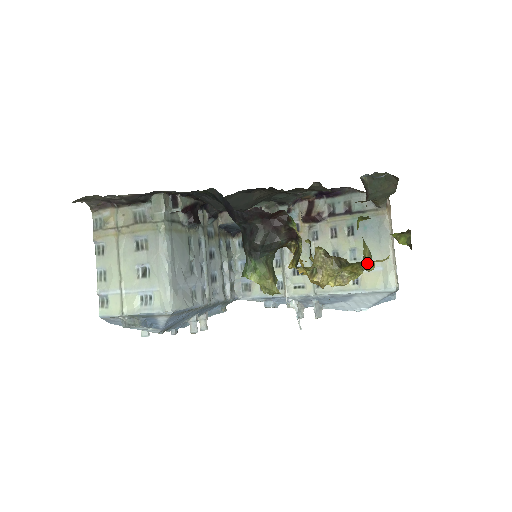
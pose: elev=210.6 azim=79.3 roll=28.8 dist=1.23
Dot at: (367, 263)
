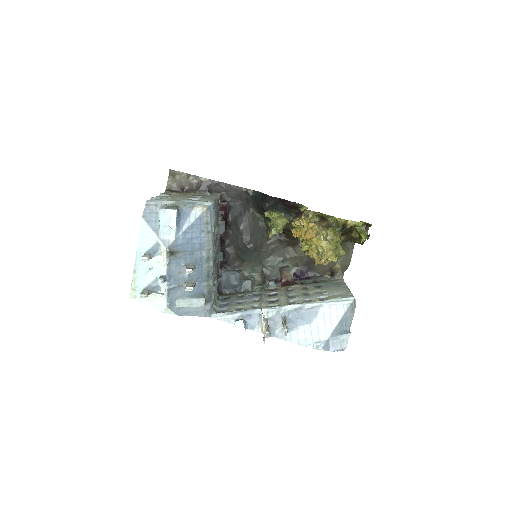
Dot at: (341, 247)
